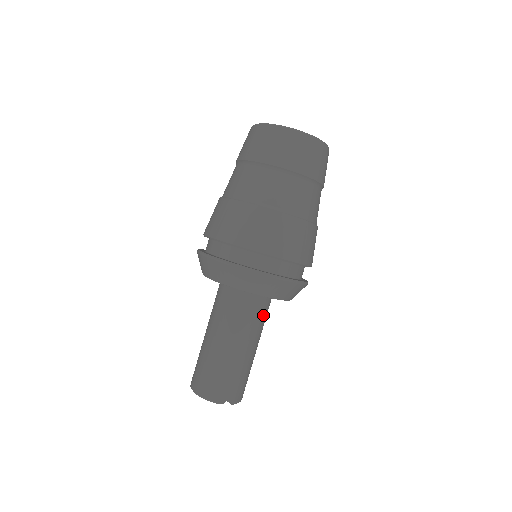
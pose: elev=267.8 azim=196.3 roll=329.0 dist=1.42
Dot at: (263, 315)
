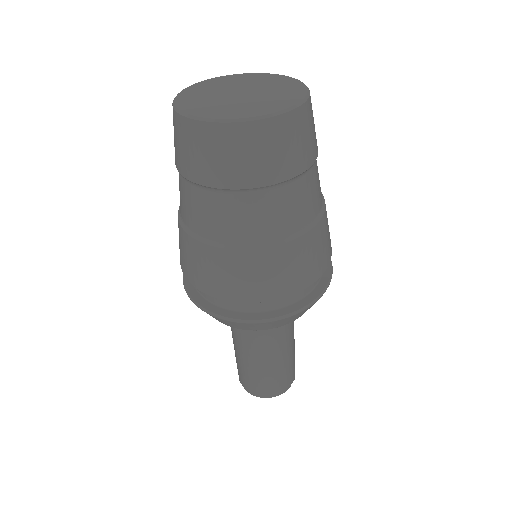
Dot at: occluded
